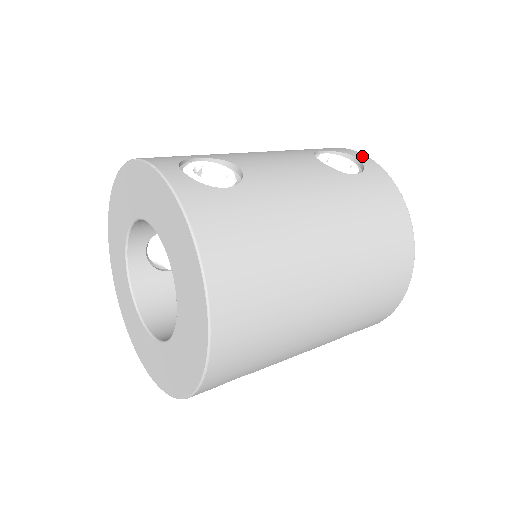
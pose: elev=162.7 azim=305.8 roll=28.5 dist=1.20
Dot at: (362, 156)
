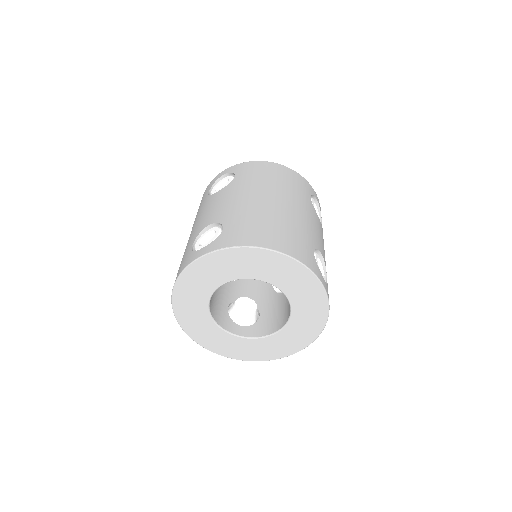
Dot at: (317, 197)
